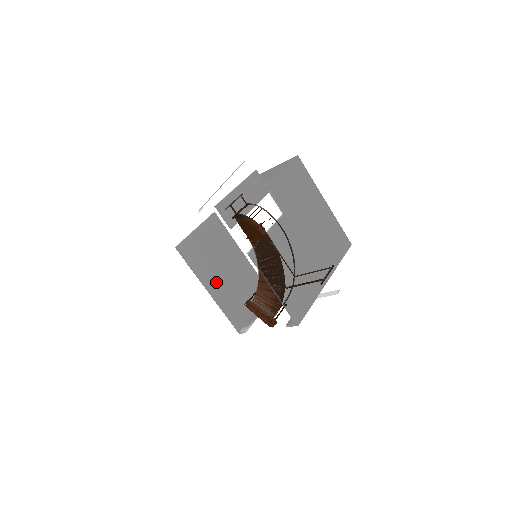
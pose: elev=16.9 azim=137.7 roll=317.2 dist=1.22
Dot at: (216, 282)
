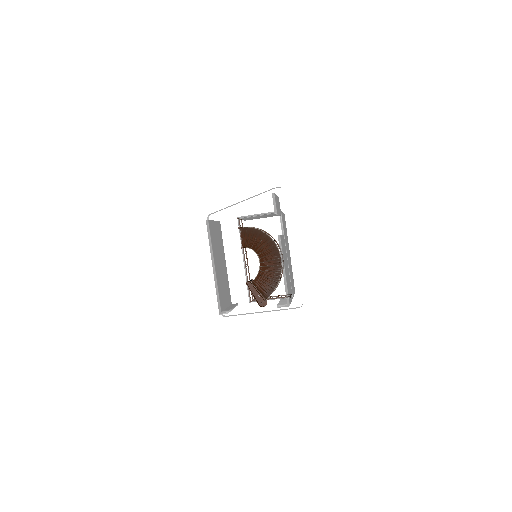
Dot at: (217, 265)
